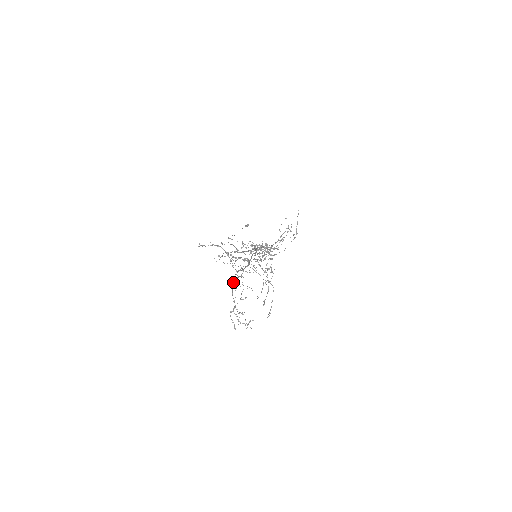
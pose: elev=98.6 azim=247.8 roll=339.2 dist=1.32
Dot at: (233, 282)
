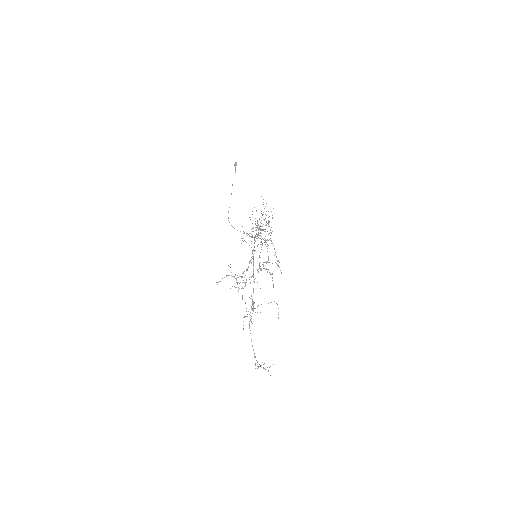
Dot at: occluded
